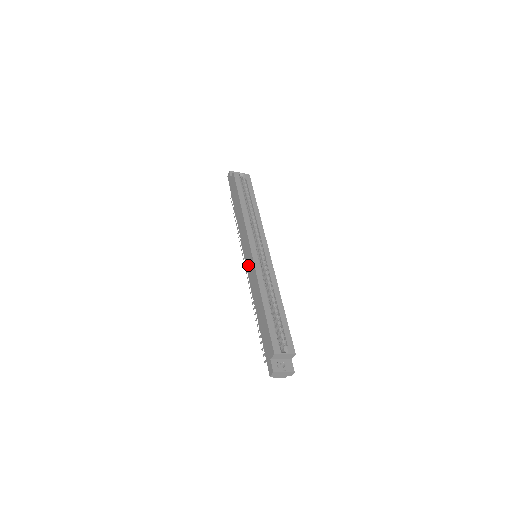
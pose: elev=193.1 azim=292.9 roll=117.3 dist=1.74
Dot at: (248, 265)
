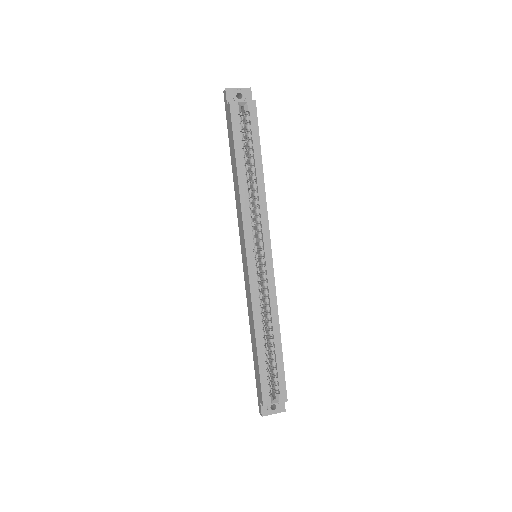
Dot at: (244, 273)
